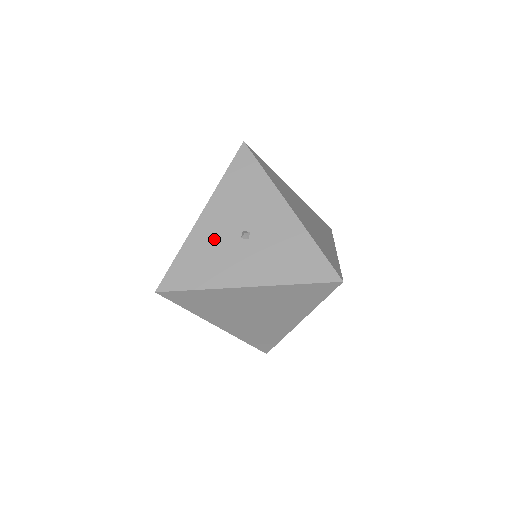
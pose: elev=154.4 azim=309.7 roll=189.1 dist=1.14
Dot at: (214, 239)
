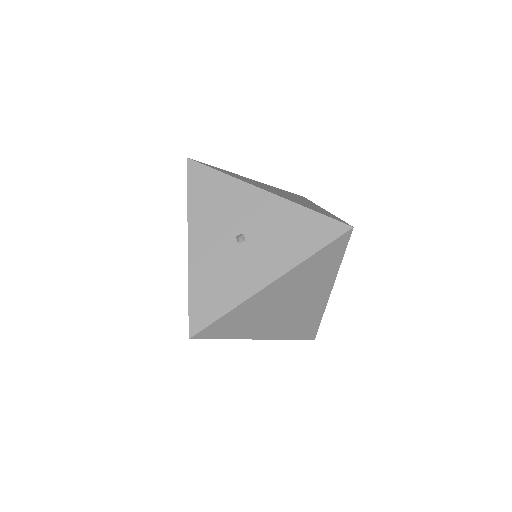
Dot at: (214, 259)
